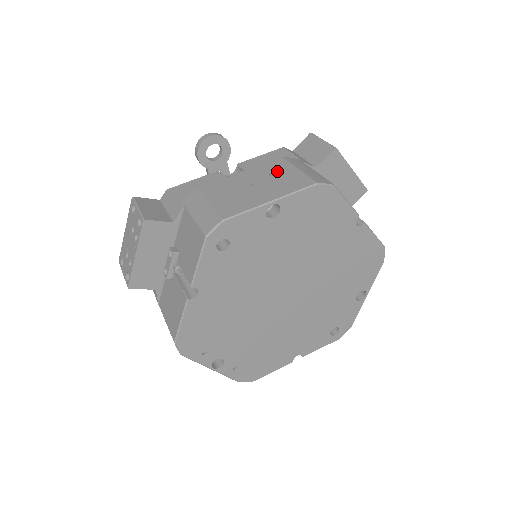
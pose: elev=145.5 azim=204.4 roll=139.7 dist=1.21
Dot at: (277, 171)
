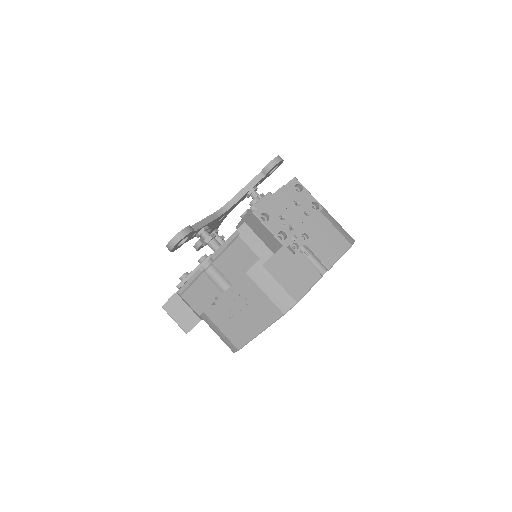
Dot at: (250, 295)
